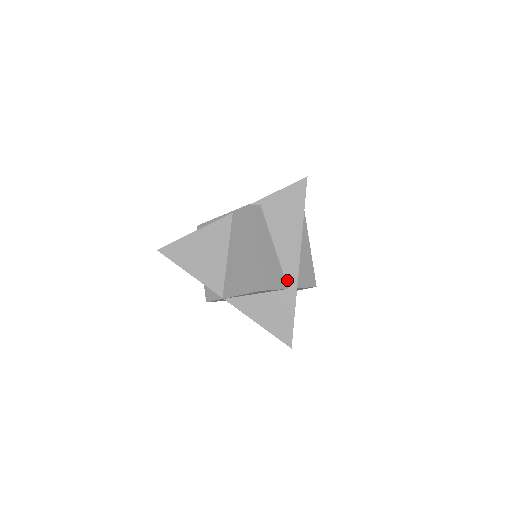
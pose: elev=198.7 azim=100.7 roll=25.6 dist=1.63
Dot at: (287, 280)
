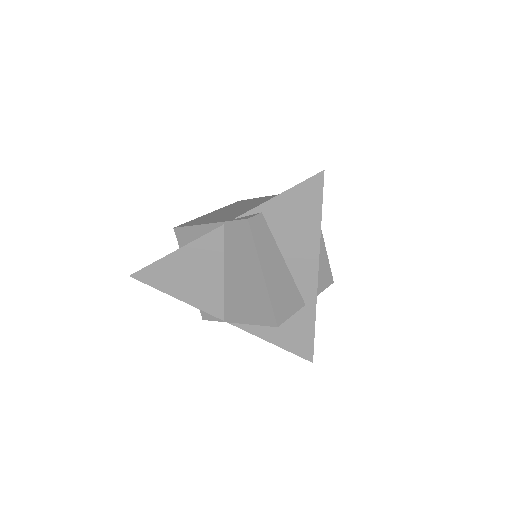
Dot at: (303, 296)
